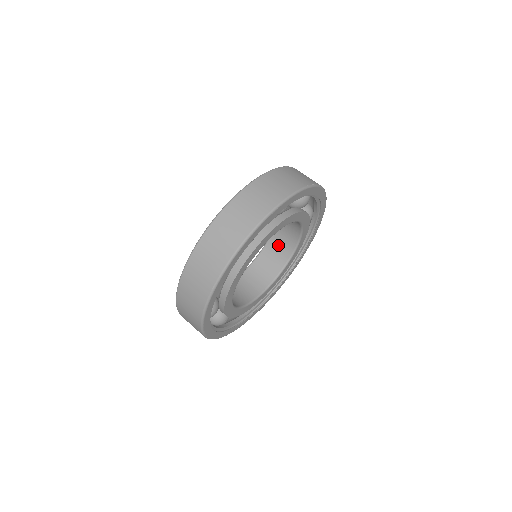
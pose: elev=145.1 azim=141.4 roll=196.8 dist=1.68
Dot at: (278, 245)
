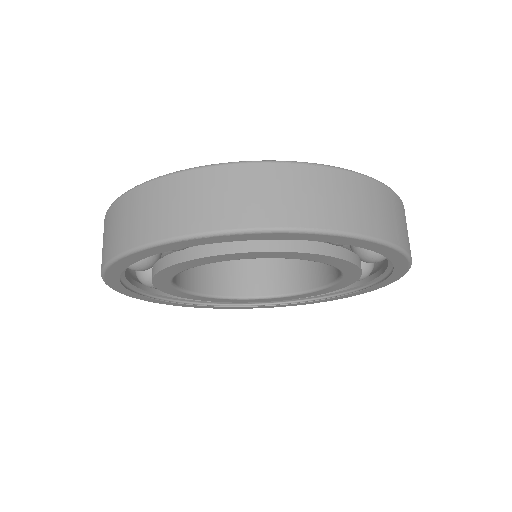
Dot at: occluded
